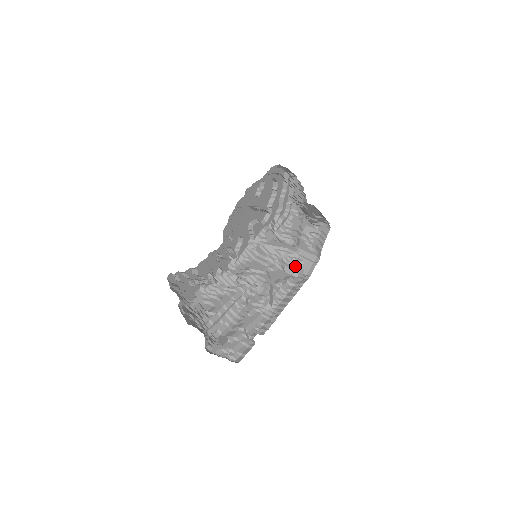
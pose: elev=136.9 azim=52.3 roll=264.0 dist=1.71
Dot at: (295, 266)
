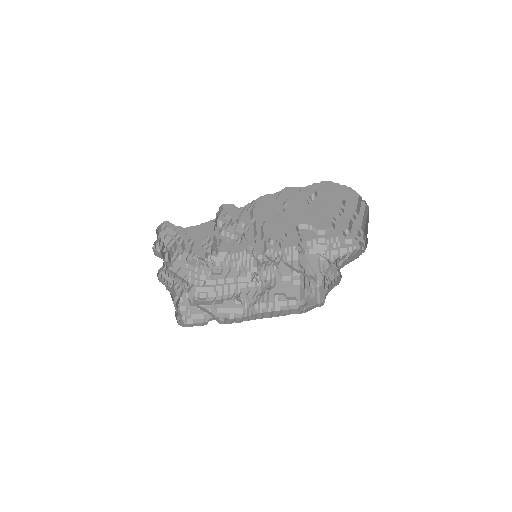
Dot at: (307, 294)
